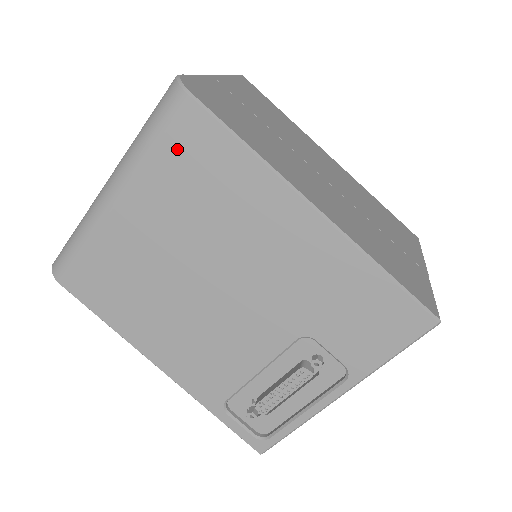
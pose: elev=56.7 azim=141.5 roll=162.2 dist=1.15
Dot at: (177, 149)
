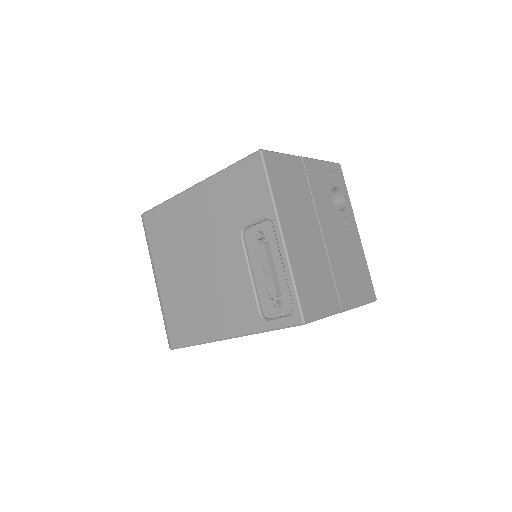
Dot at: (154, 234)
